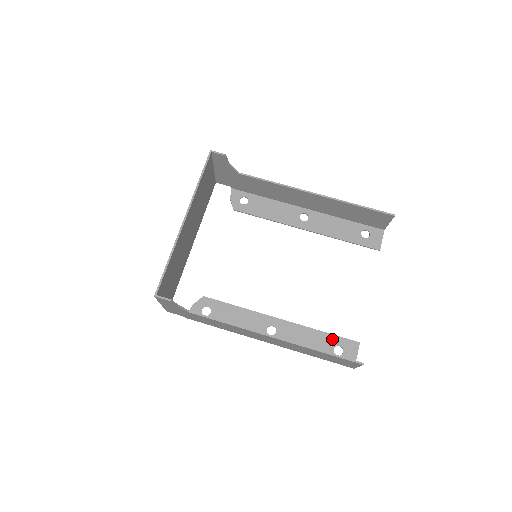
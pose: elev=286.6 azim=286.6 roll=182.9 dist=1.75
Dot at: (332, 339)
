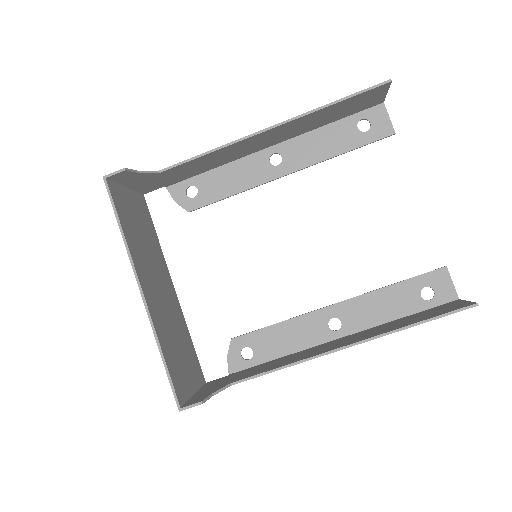
Dot at: (411, 285)
